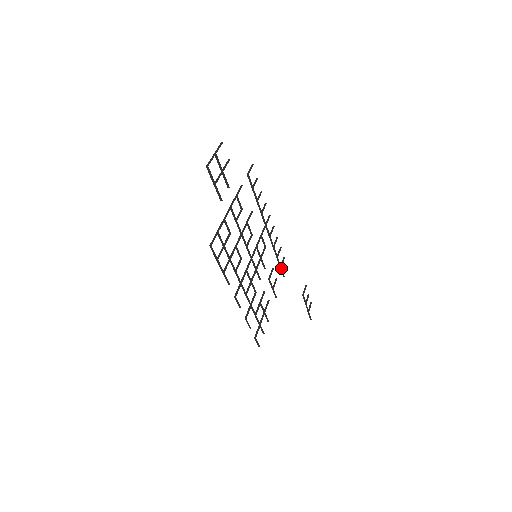
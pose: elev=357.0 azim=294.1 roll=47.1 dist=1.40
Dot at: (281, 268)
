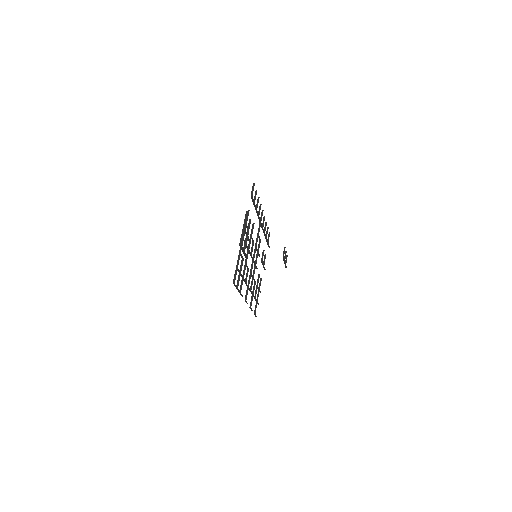
Dot at: (268, 243)
